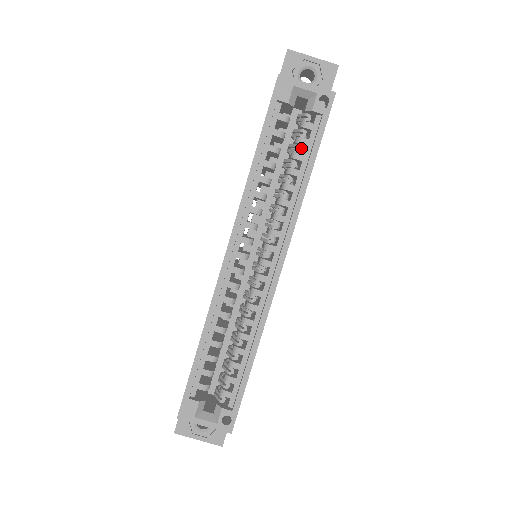
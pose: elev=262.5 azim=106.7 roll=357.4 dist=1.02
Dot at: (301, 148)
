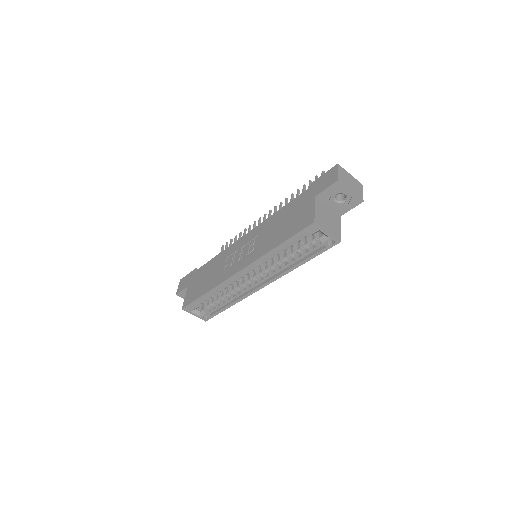
Dot at: (306, 249)
